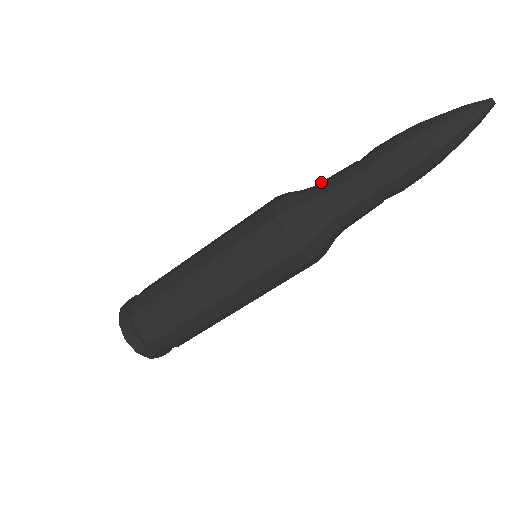
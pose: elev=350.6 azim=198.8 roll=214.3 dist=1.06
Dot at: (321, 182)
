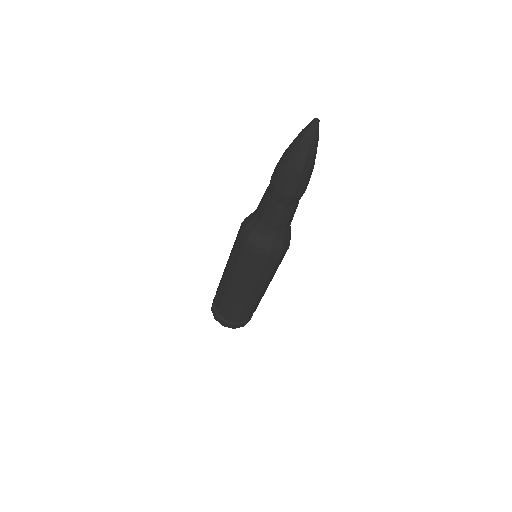
Dot at: (257, 214)
